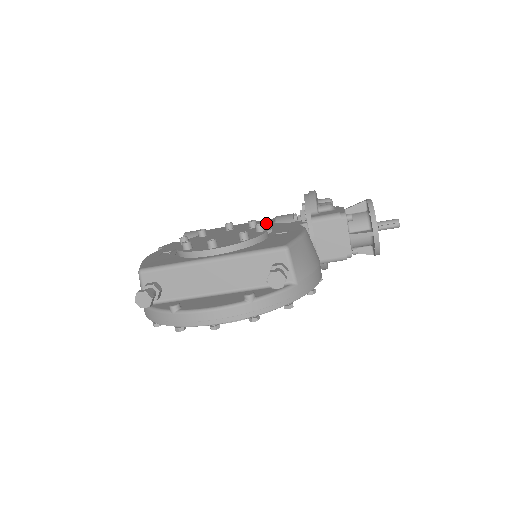
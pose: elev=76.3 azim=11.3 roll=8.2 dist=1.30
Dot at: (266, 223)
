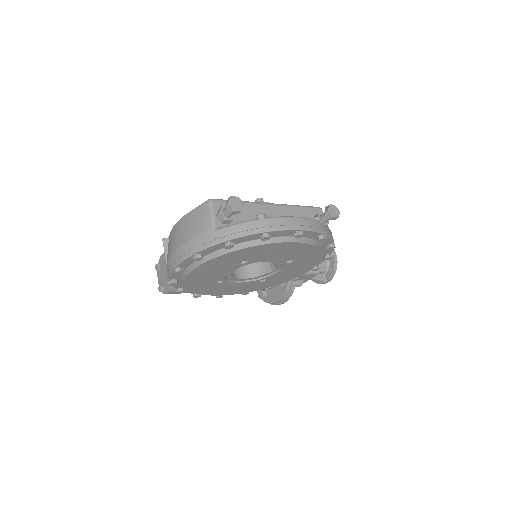
Dot at: occluded
